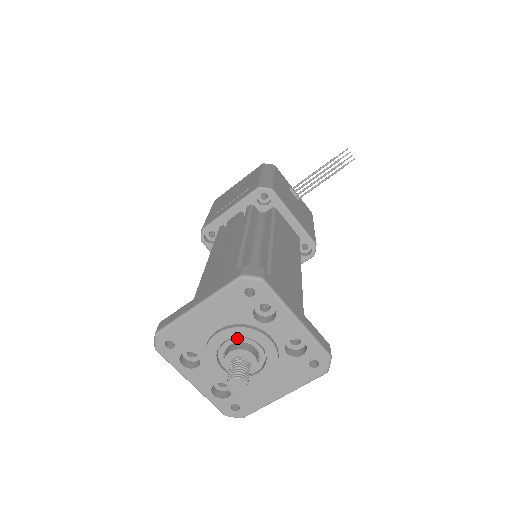
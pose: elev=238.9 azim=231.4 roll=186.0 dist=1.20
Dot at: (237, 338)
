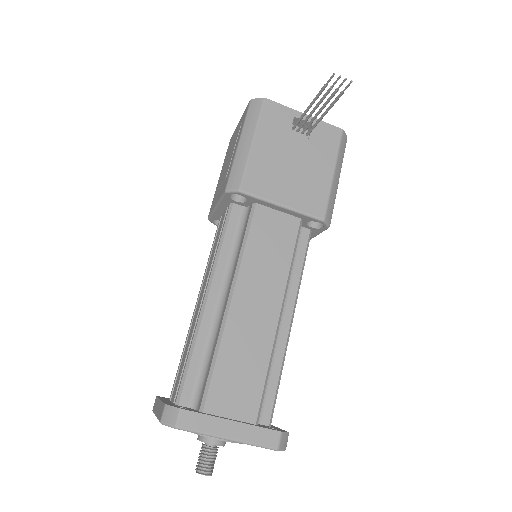
Dot at: occluded
